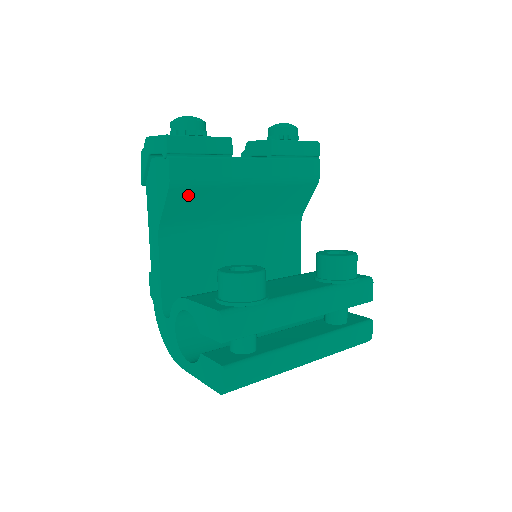
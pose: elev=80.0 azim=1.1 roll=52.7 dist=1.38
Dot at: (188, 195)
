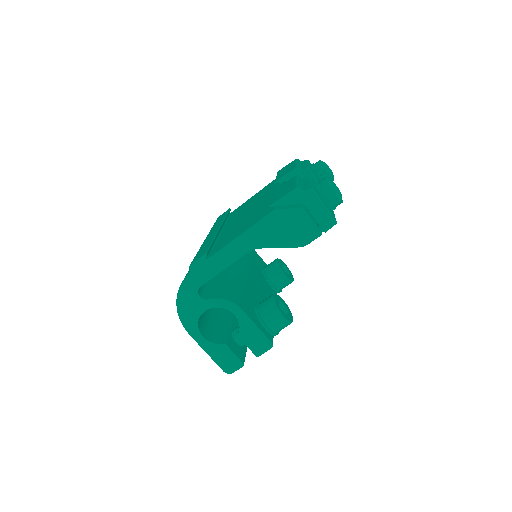
Dot at: occluded
